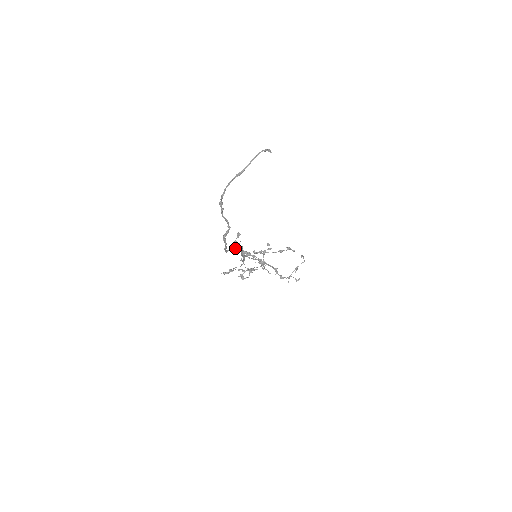
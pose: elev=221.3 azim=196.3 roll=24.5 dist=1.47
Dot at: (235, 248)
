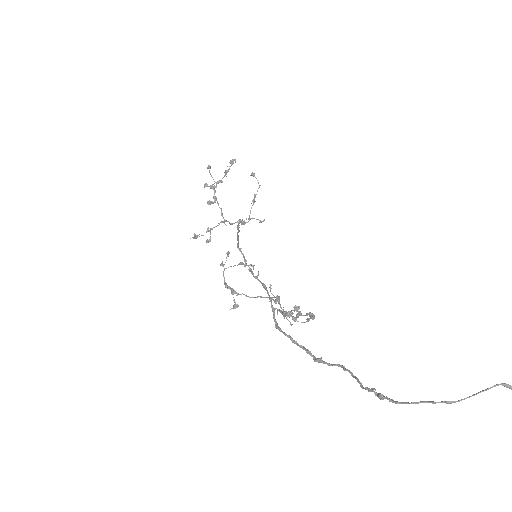
Dot at: (280, 311)
